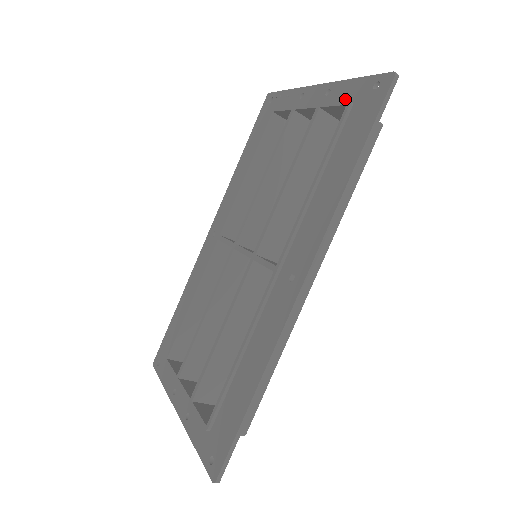
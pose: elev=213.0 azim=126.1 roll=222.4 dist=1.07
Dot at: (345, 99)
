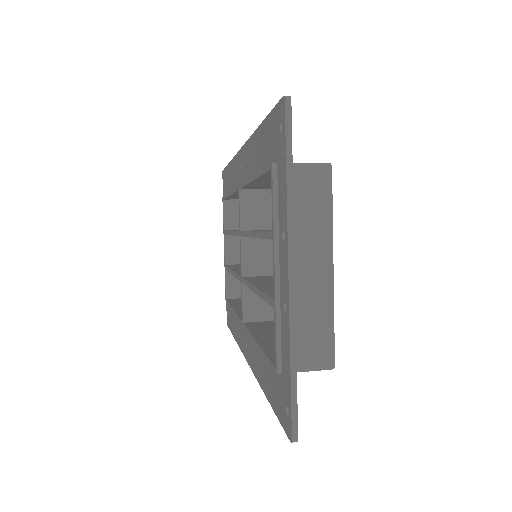
Dot at: (282, 355)
